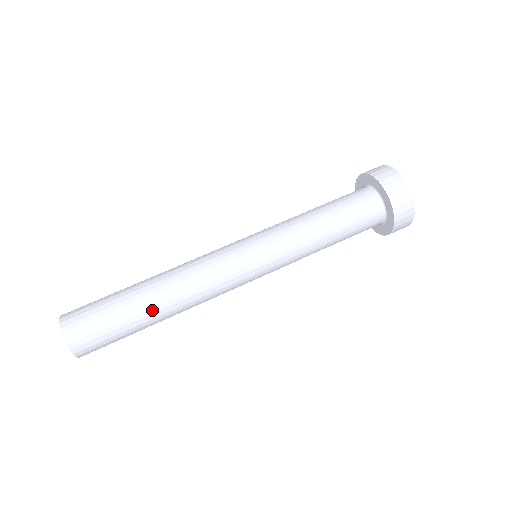
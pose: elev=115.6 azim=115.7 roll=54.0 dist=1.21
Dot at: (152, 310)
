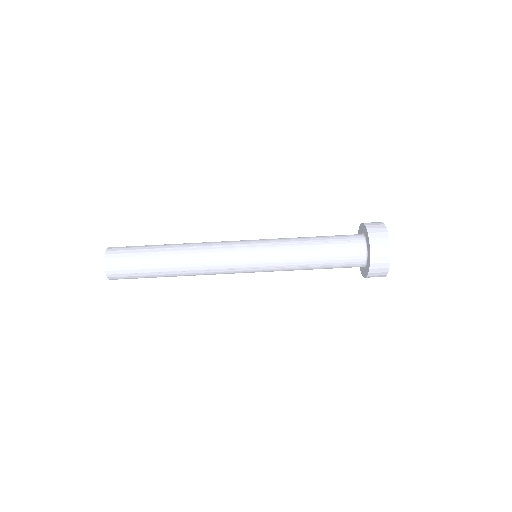
Dot at: (167, 269)
